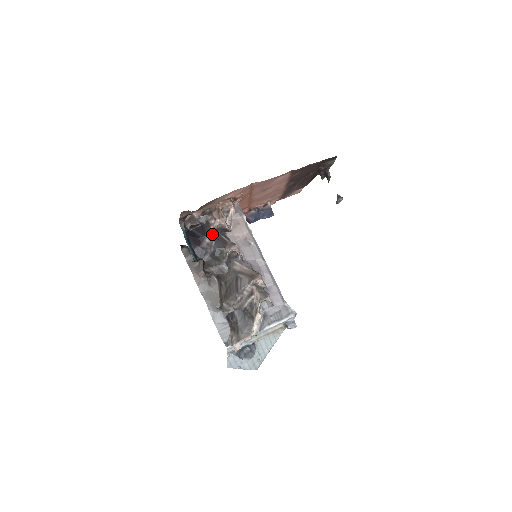
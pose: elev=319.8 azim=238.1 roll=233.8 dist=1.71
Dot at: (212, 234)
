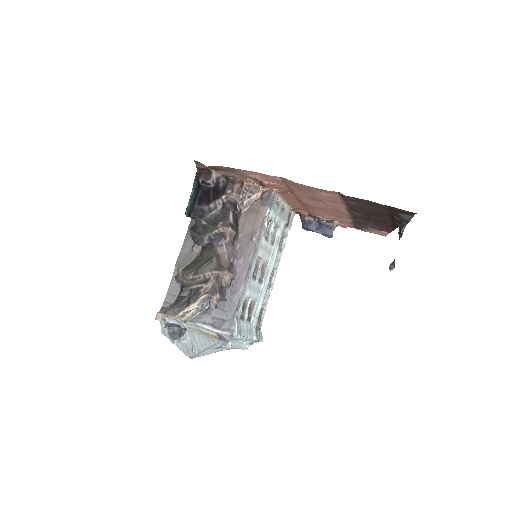
Dot at: (220, 203)
